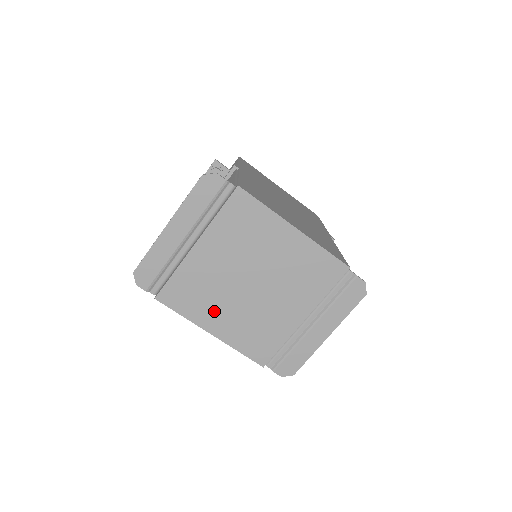
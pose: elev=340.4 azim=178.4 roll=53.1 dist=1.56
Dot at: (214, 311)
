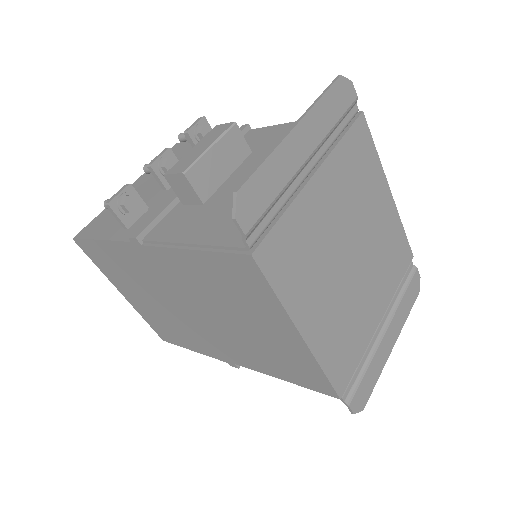
Dot at: (312, 294)
